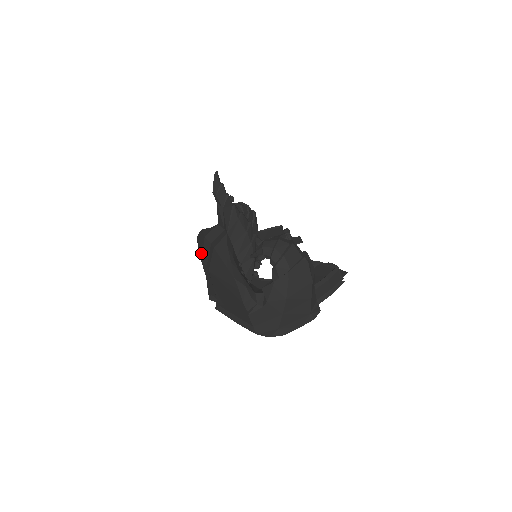
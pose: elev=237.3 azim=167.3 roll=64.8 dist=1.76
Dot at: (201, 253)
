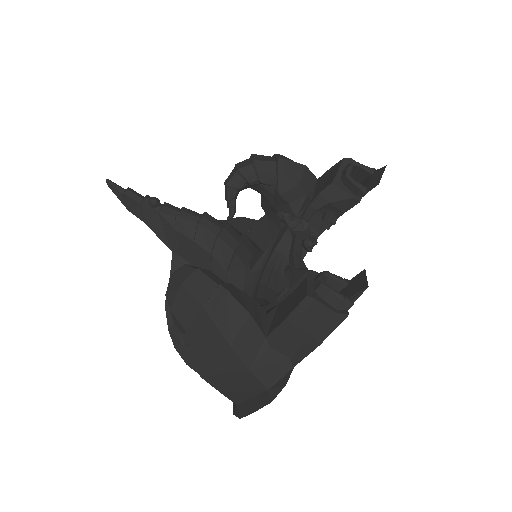
Dot at: occluded
